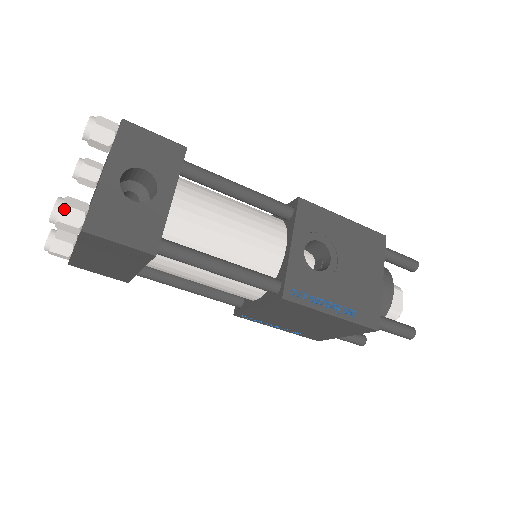
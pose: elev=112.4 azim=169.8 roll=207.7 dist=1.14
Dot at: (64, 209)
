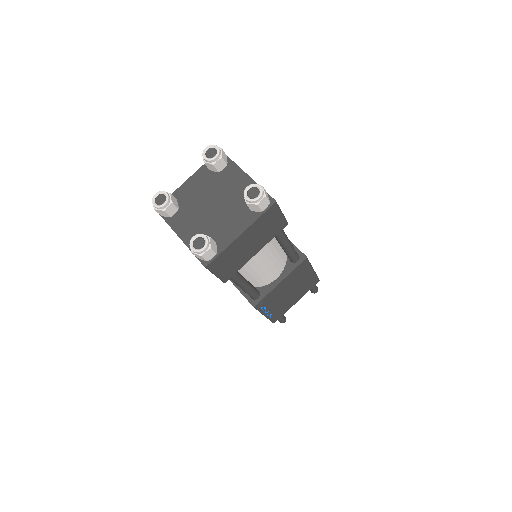
Dot at: (264, 189)
